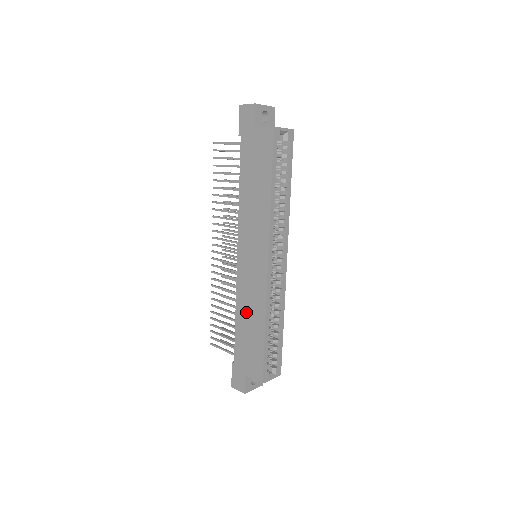
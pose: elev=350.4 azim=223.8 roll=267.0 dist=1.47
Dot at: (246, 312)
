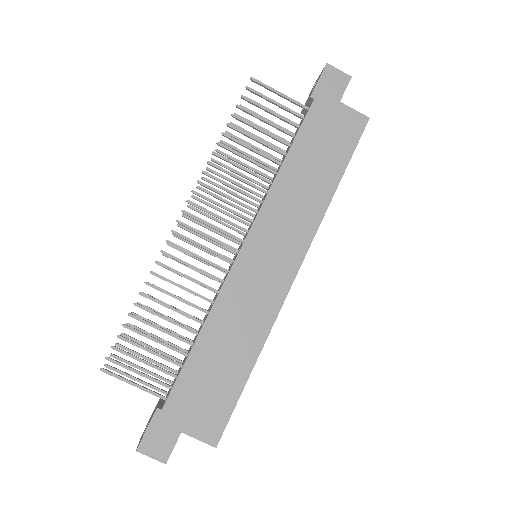
Dot at: (226, 332)
